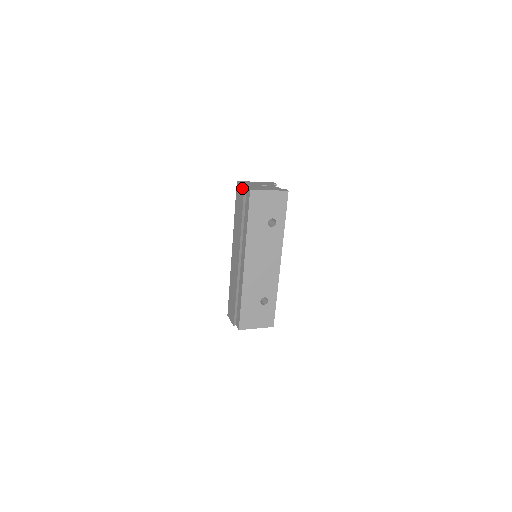
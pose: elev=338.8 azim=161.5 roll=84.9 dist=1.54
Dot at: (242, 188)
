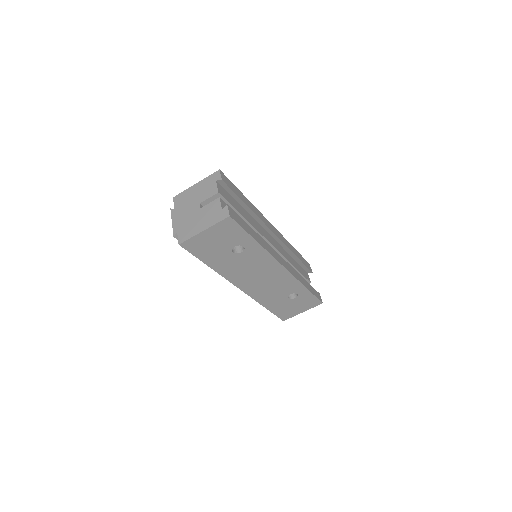
Dot at: (173, 232)
